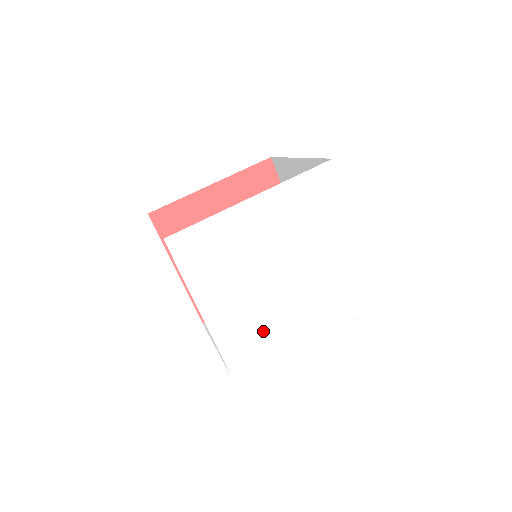
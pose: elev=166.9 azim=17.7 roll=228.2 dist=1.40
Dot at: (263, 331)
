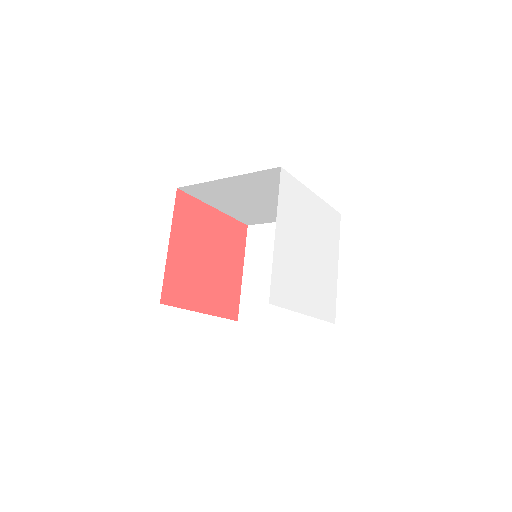
Dot at: (292, 277)
